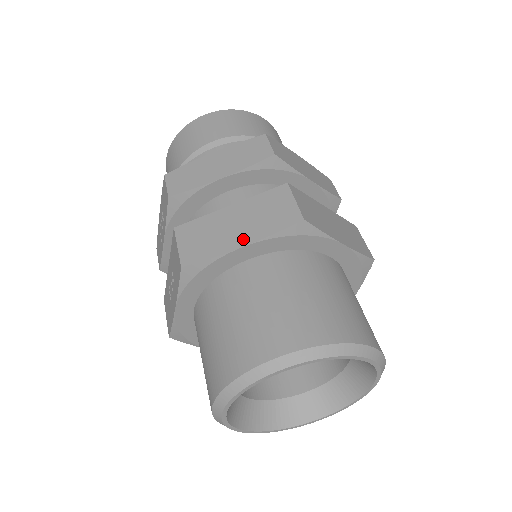
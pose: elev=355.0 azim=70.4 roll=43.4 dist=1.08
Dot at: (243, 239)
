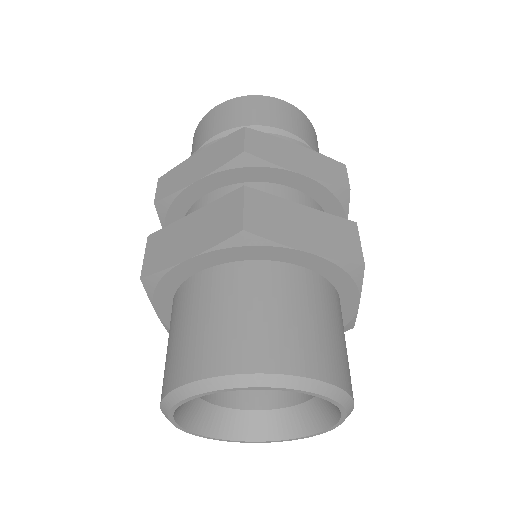
Dot at: (190, 251)
